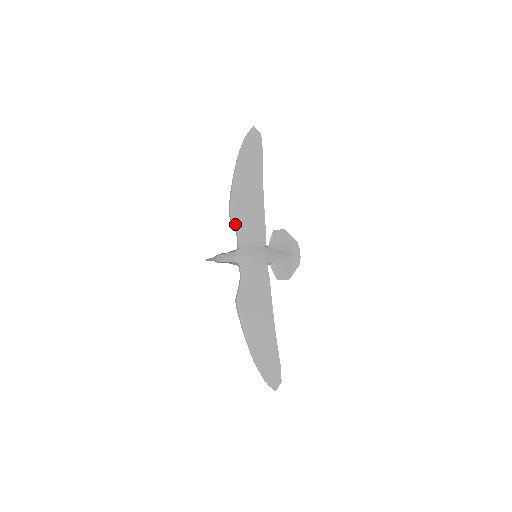
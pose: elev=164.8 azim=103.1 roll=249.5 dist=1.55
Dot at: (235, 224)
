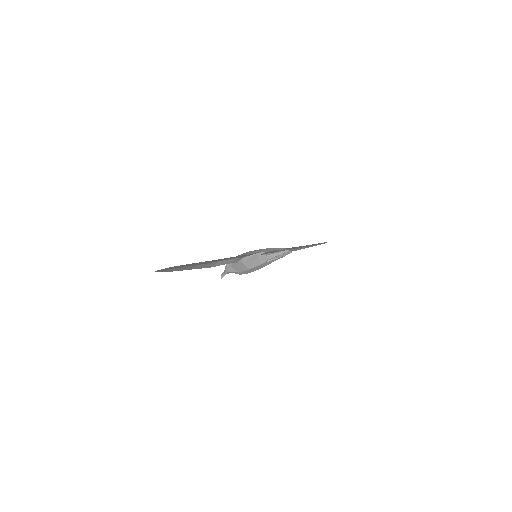
Dot at: occluded
